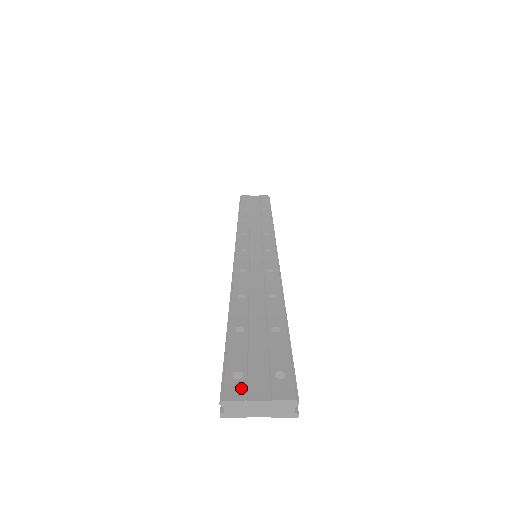
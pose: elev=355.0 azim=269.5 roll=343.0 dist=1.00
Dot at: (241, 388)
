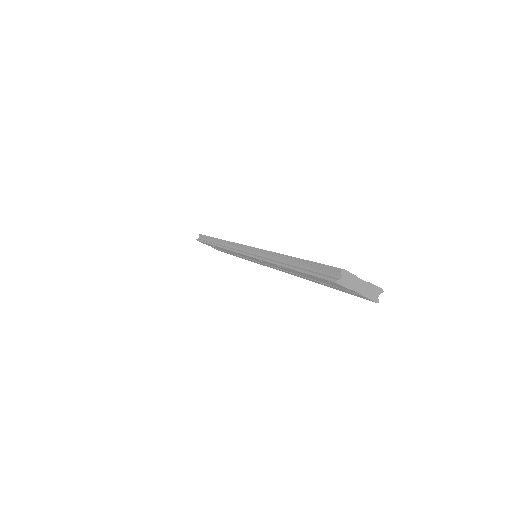
Dot at: occluded
